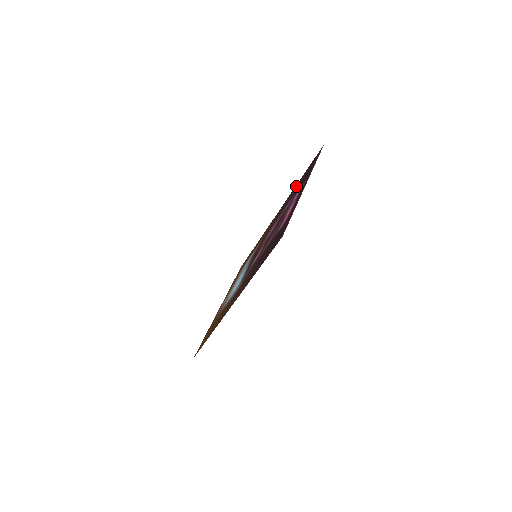
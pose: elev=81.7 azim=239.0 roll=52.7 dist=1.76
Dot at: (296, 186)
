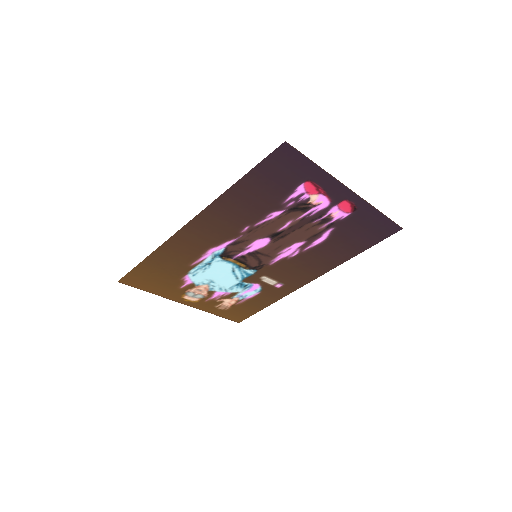
Dot at: (348, 252)
